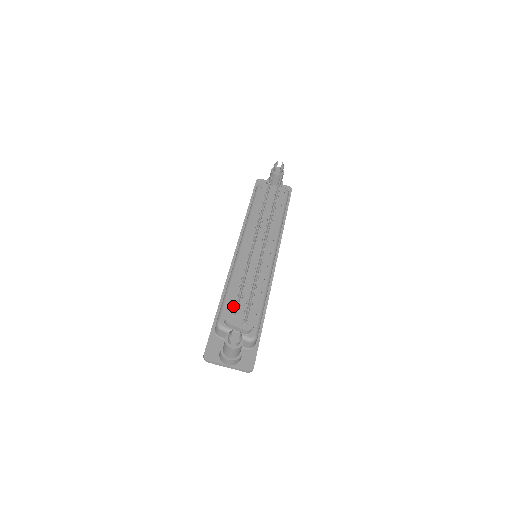
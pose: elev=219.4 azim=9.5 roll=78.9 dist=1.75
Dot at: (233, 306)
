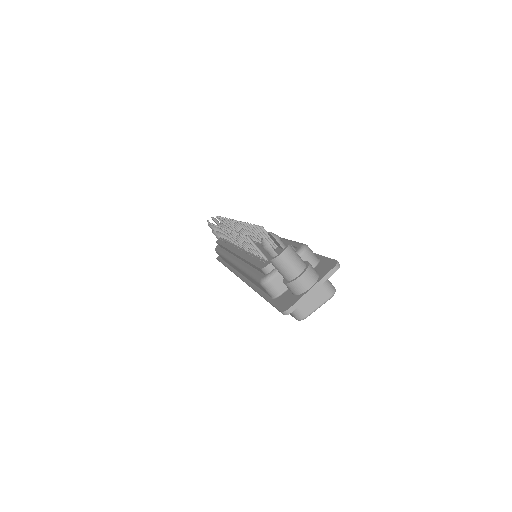
Dot at: (259, 262)
